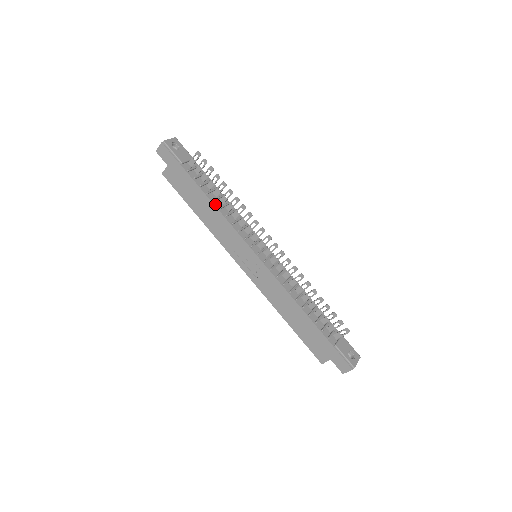
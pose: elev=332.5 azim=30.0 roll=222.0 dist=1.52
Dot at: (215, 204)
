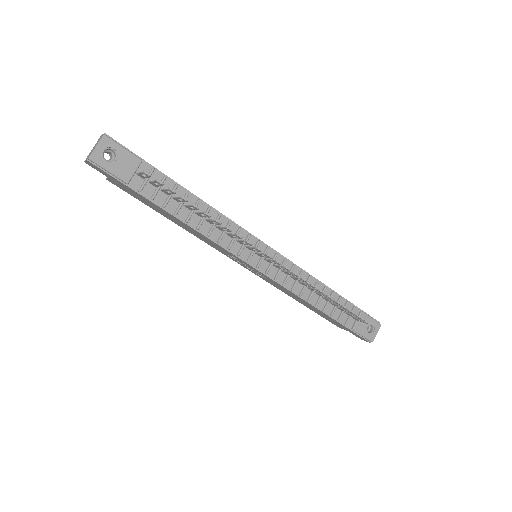
Dot at: (190, 224)
